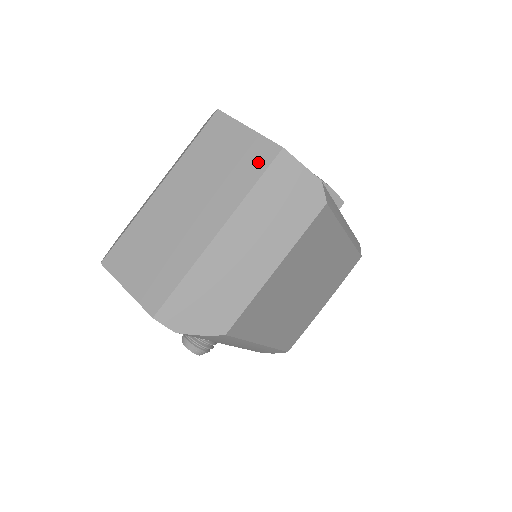
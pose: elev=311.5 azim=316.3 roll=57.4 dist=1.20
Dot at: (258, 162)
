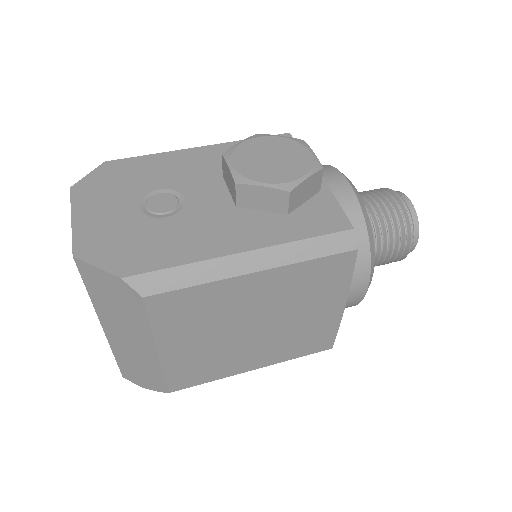
Dot at: occluded
